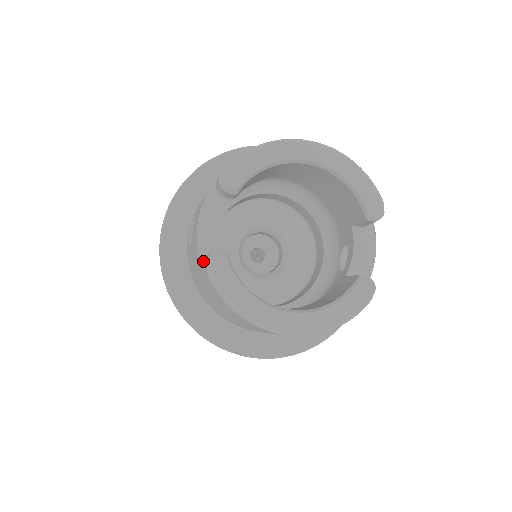
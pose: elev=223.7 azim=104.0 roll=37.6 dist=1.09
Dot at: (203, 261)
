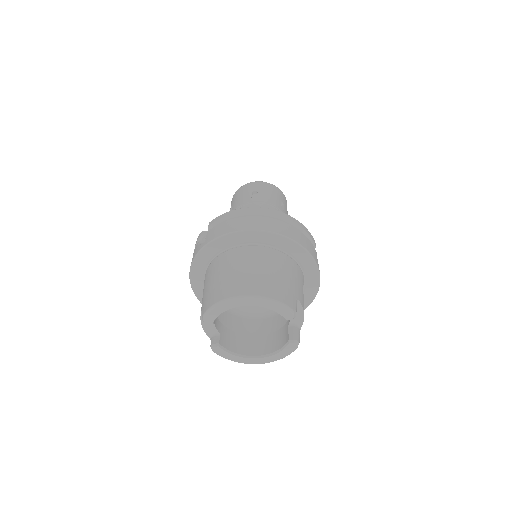
Dot at: occluded
